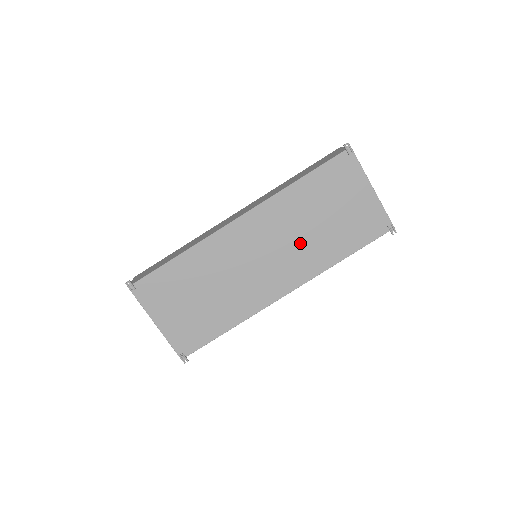
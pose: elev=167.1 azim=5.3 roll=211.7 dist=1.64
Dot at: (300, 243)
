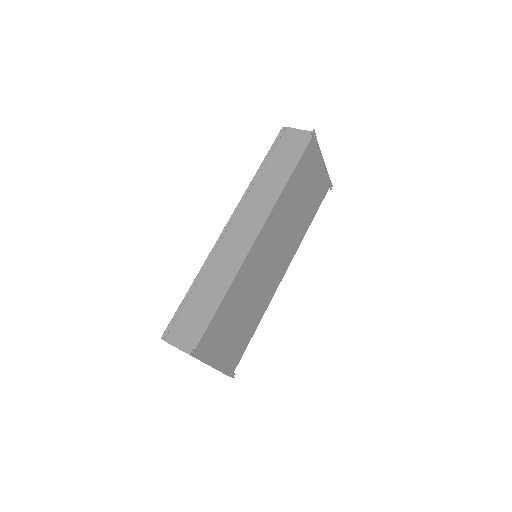
Dot at: (291, 229)
